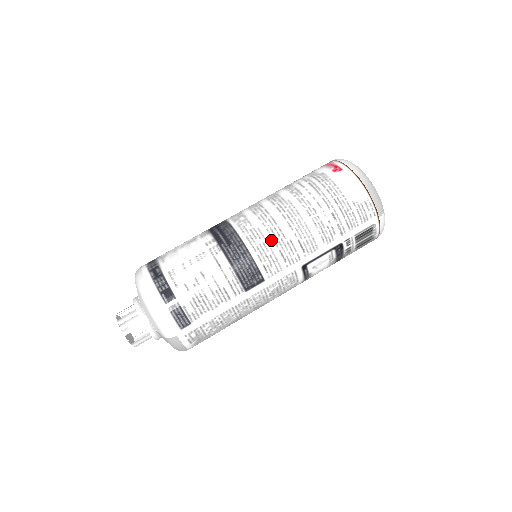
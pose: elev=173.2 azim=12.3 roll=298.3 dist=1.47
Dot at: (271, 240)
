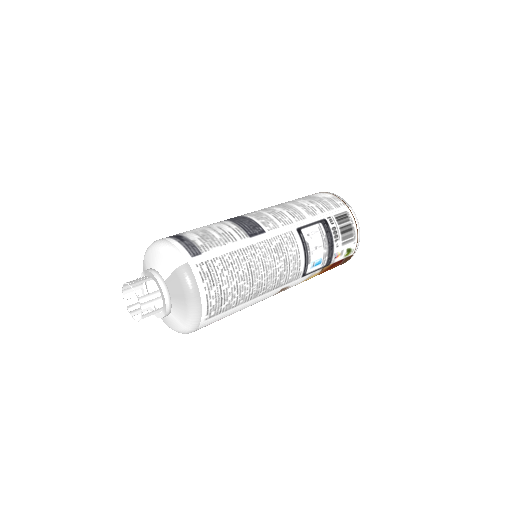
Dot at: (264, 212)
